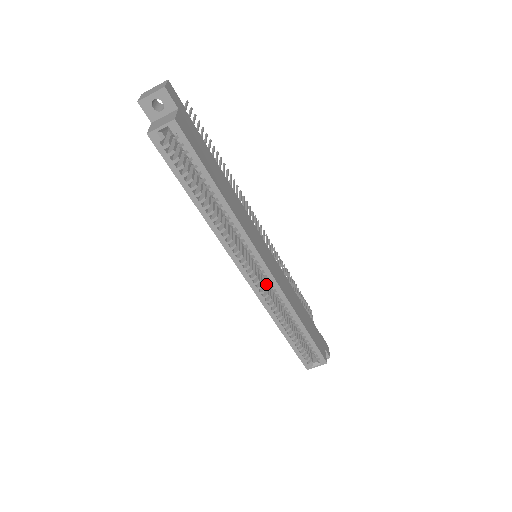
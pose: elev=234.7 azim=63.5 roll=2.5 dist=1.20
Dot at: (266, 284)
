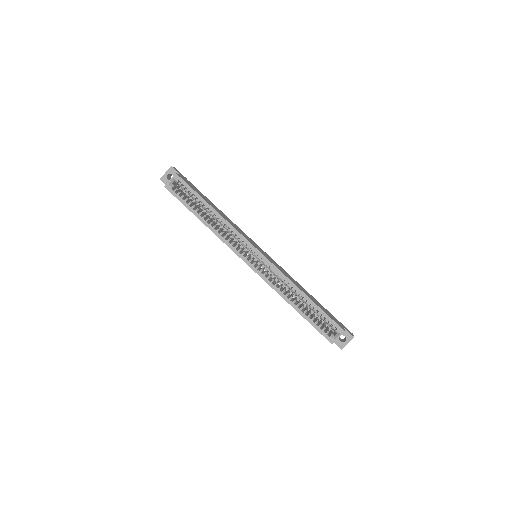
Dot at: (270, 274)
